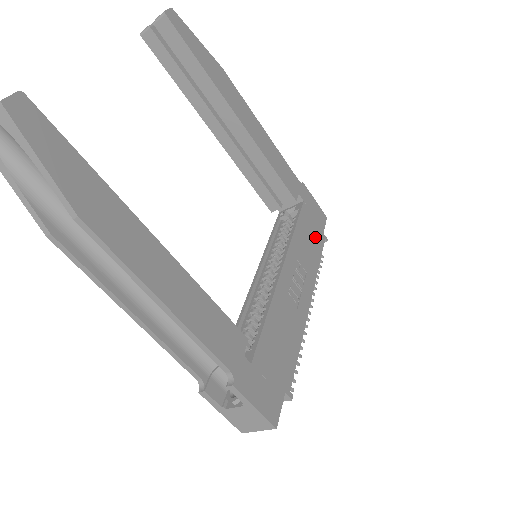
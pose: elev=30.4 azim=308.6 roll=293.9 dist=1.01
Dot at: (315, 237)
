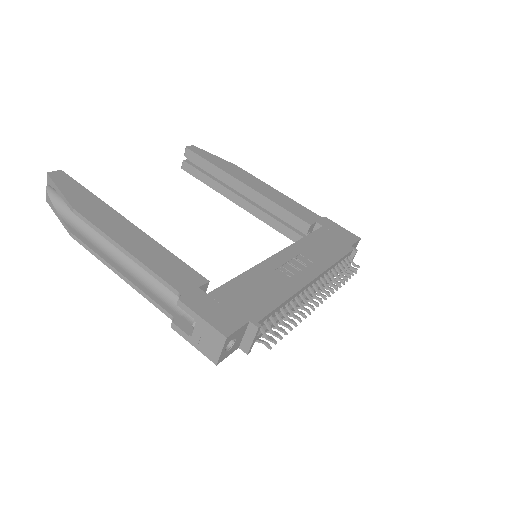
Dot at: (335, 246)
